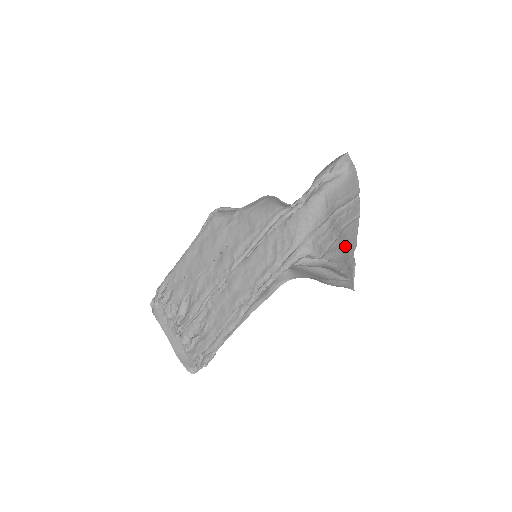
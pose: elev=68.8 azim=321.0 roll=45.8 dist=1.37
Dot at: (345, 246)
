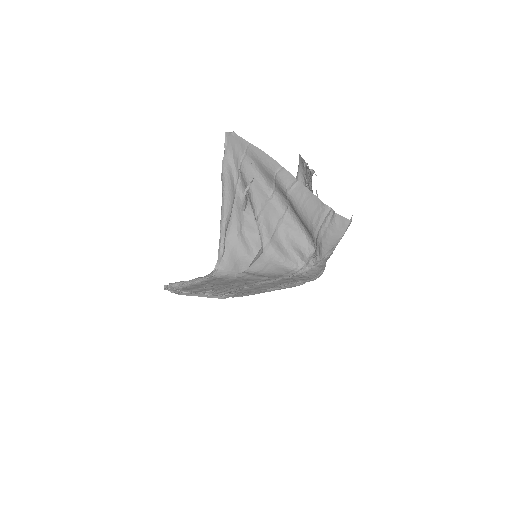
Dot at: occluded
